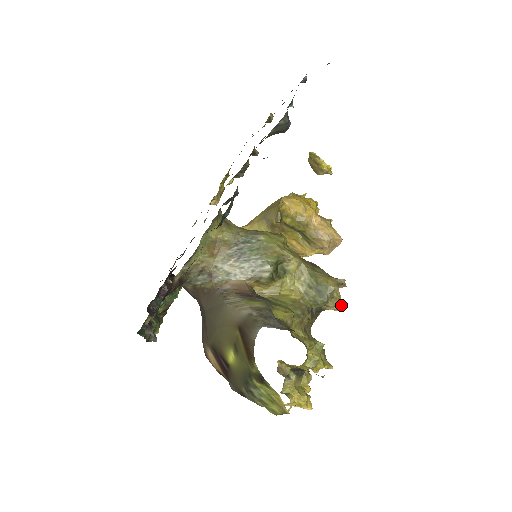
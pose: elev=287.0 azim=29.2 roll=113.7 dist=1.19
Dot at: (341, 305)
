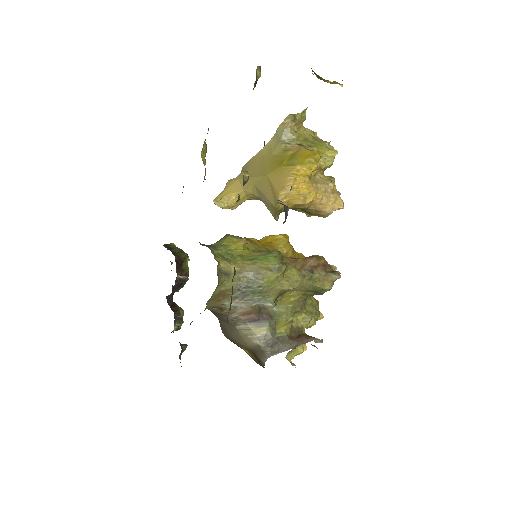
Dot at: (335, 269)
